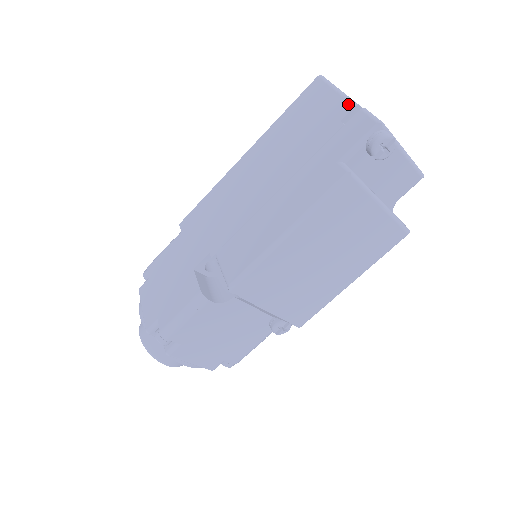
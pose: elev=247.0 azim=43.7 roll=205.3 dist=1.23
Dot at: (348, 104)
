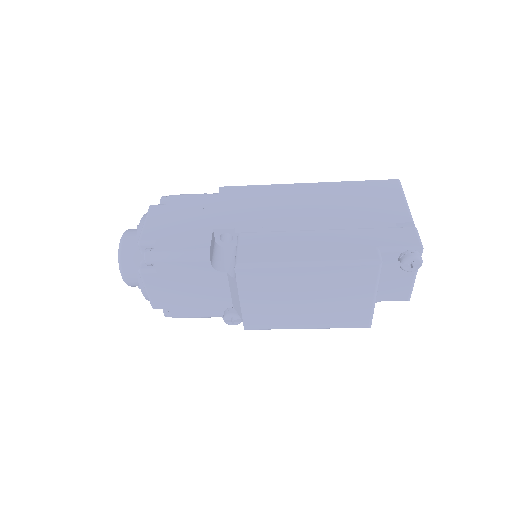
Dot at: (408, 216)
